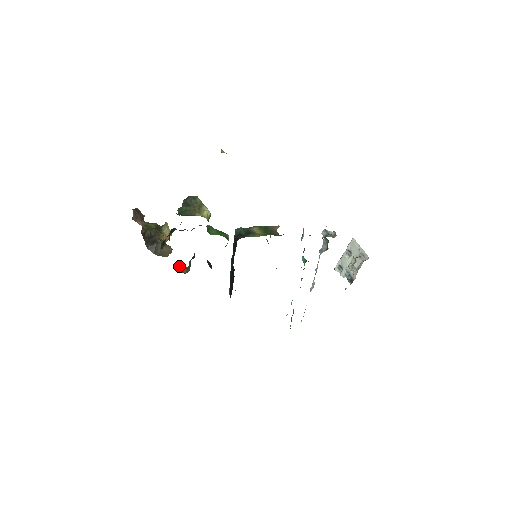
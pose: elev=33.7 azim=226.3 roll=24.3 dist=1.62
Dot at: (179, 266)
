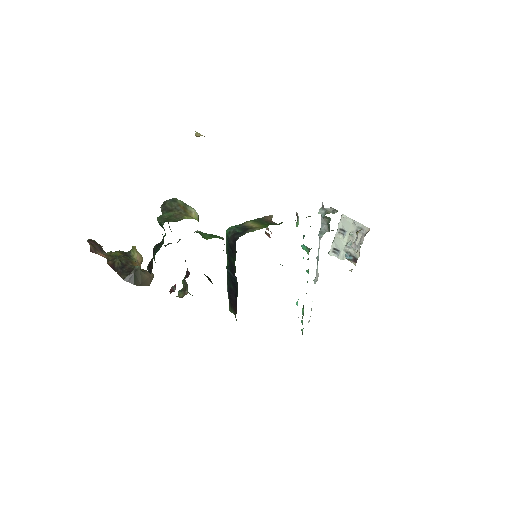
Dot at: (174, 290)
